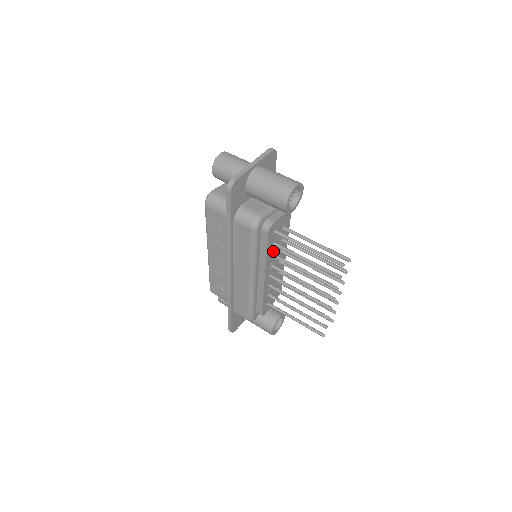
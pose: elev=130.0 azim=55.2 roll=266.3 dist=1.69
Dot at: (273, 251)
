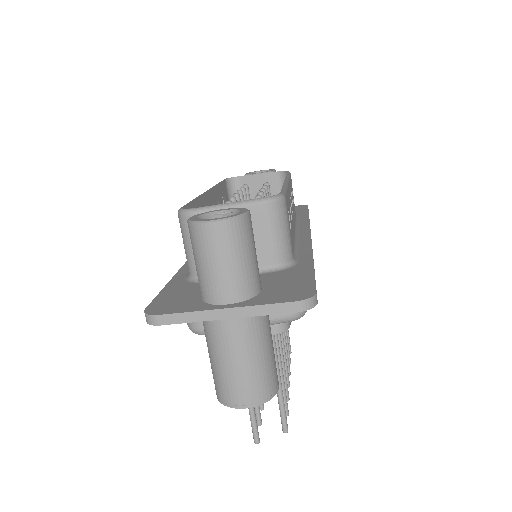
Dot at: occluded
